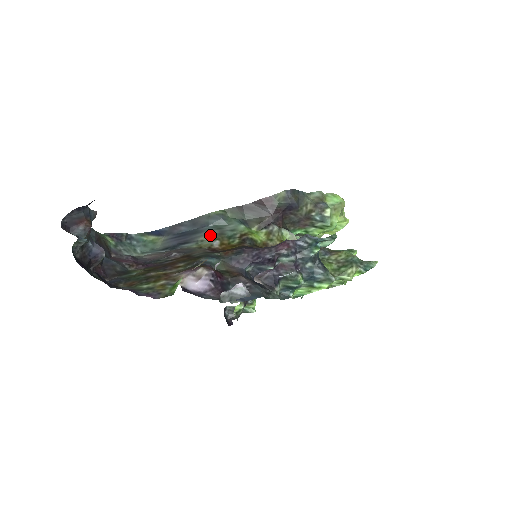
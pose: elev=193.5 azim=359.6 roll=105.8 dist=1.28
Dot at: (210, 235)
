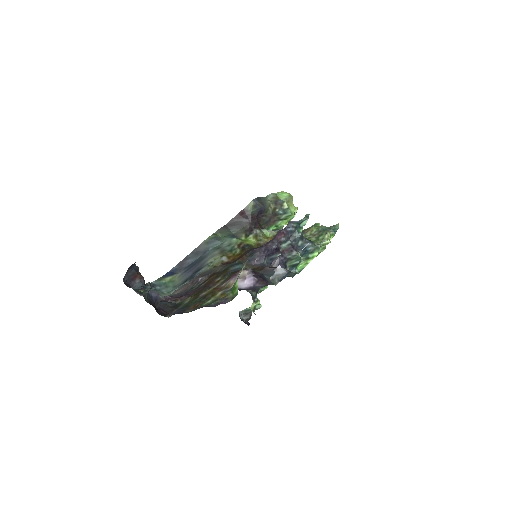
Dot at: (215, 256)
